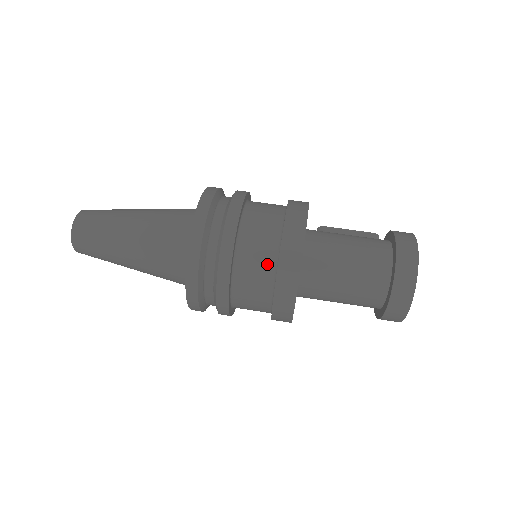
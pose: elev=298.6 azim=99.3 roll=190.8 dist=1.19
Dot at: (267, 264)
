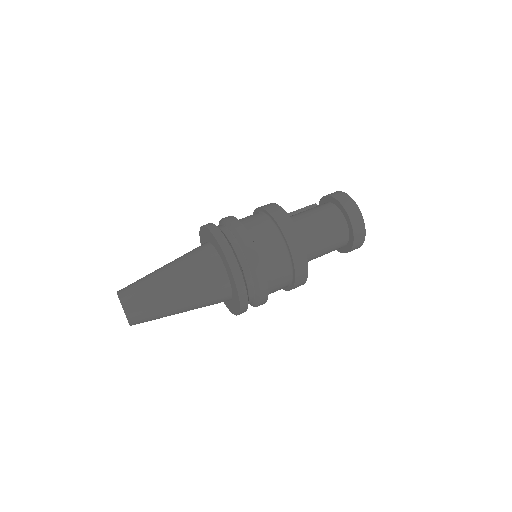
Dot at: (279, 248)
